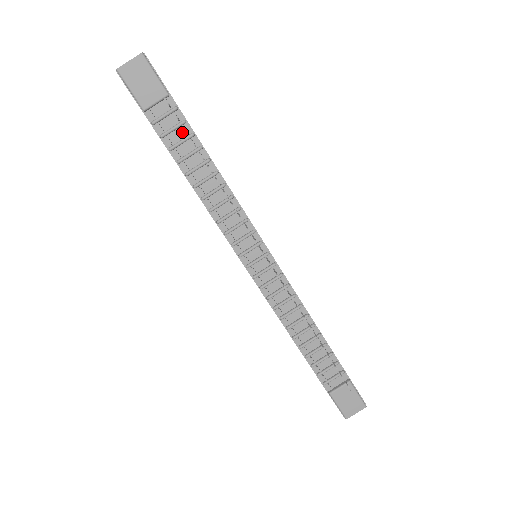
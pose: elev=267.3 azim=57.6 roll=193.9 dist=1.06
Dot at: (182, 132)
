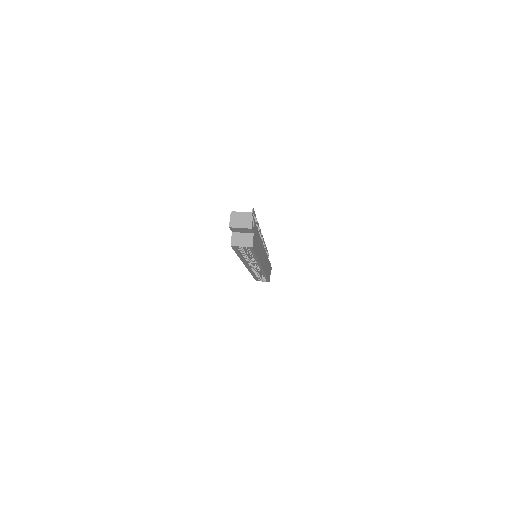
Dot at: occluded
